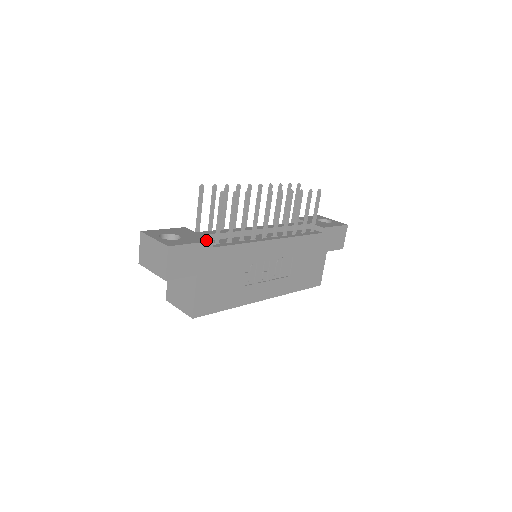
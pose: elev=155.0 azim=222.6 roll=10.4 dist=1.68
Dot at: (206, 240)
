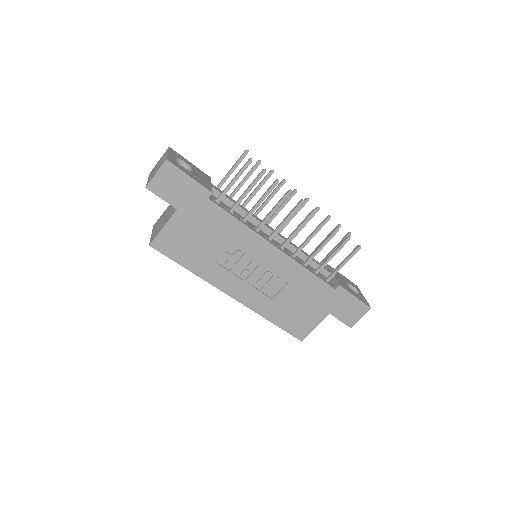
Dot at: (207, 187)
